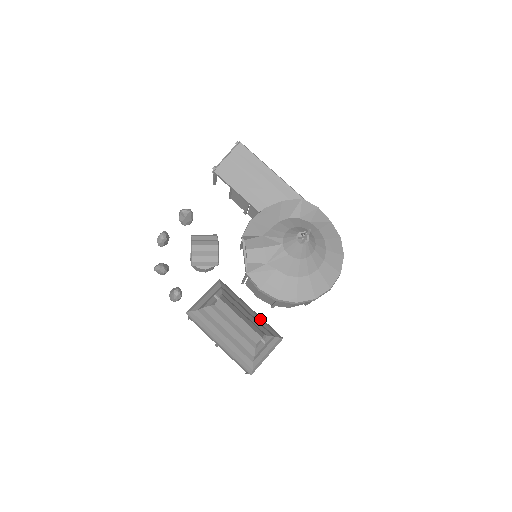
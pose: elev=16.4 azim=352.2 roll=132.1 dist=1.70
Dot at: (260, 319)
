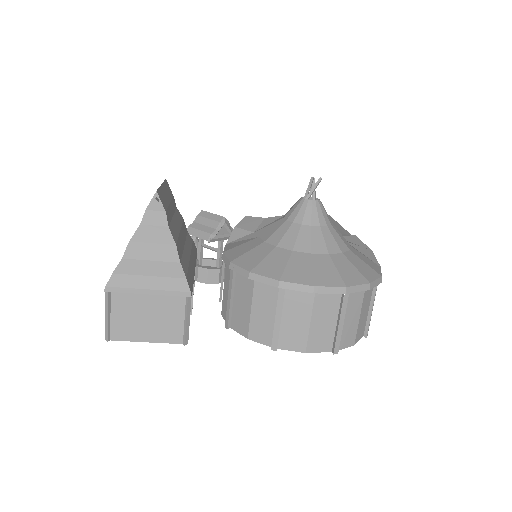
Dot at: (189, 263)
